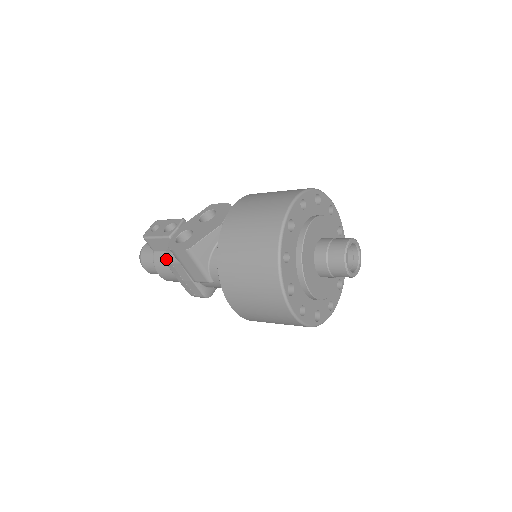
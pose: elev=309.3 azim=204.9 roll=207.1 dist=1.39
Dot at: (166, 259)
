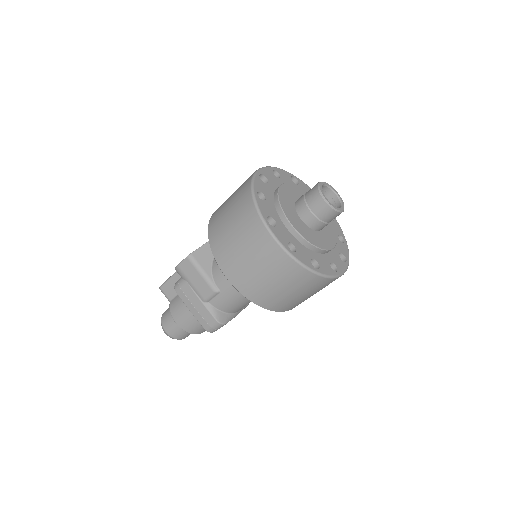
Dot at: (176, 287)
